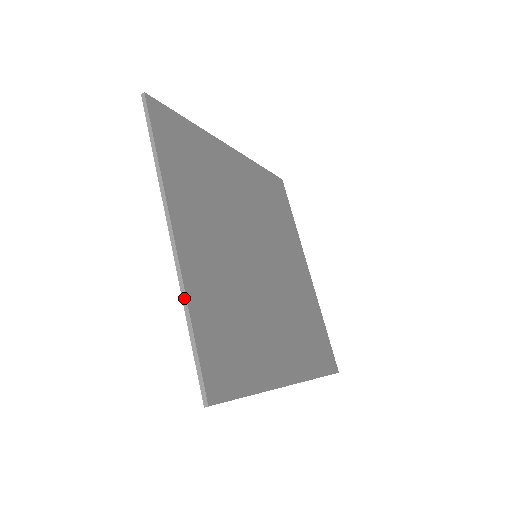
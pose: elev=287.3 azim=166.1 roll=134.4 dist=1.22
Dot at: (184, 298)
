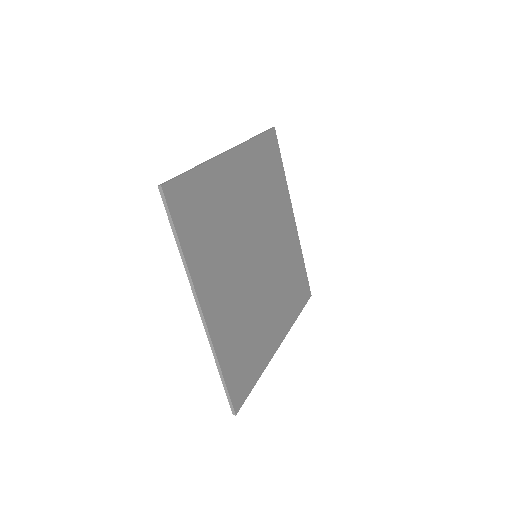
Dot at: (215, 357)
